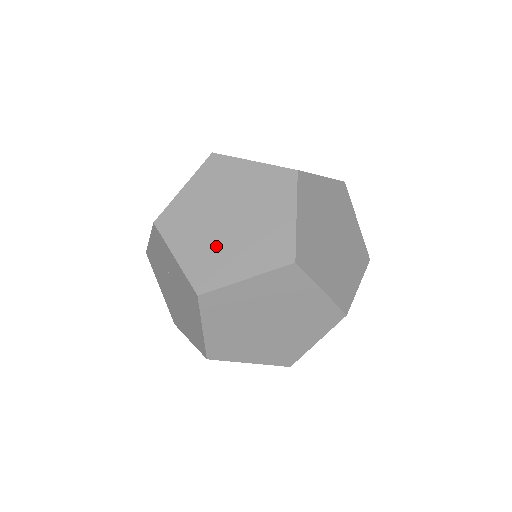
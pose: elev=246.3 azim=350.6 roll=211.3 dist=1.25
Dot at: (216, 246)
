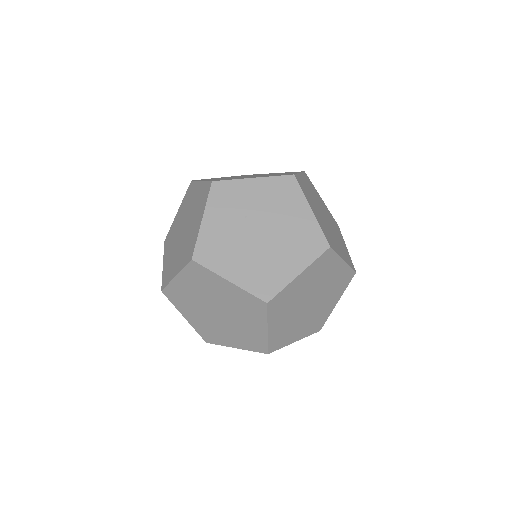
Dot at: occluded
